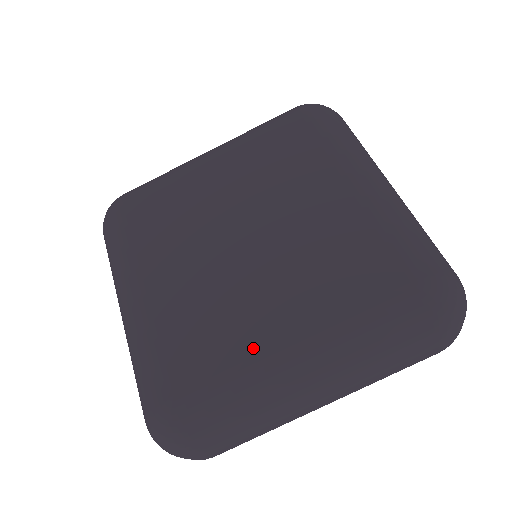
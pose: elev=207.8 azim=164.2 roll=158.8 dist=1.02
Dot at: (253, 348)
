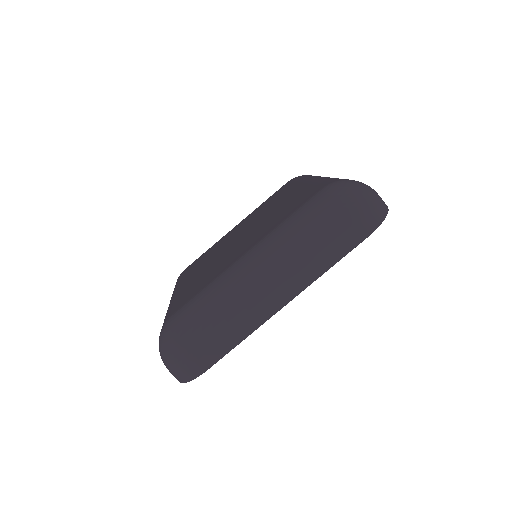
Dot at: (224, 269)
